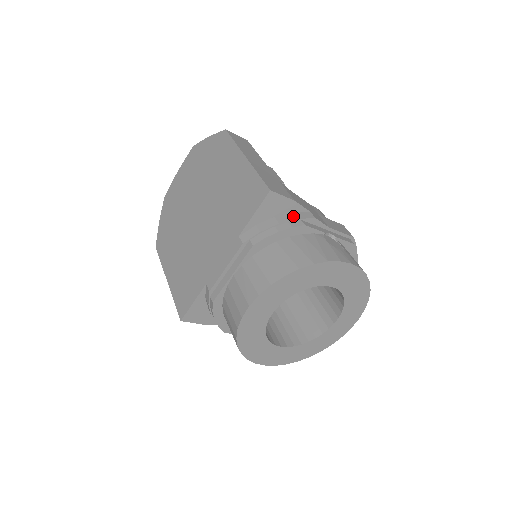
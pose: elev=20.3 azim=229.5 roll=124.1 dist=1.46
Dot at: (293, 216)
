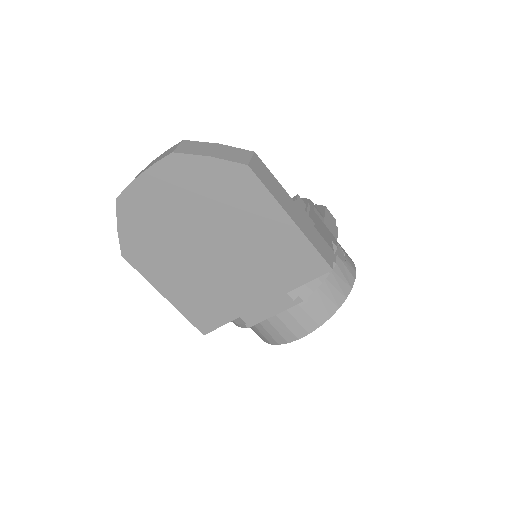
Dot at: occluded
